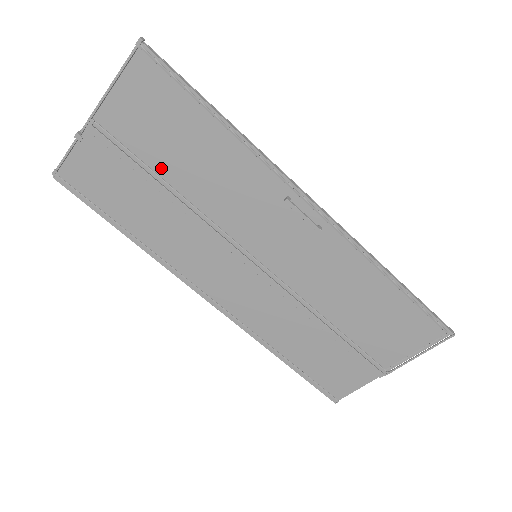
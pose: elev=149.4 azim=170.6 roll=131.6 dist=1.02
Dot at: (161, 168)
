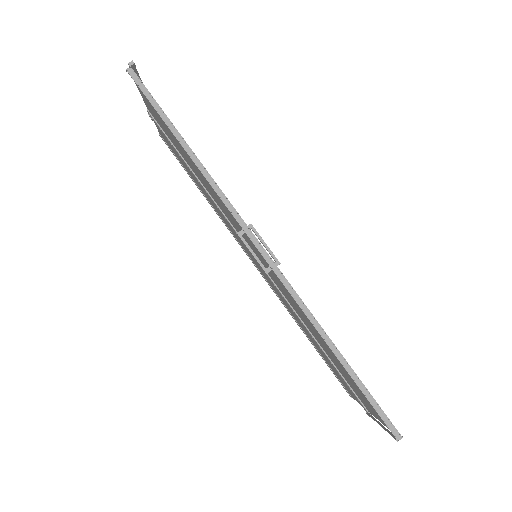
Dot at: (186, 161)
